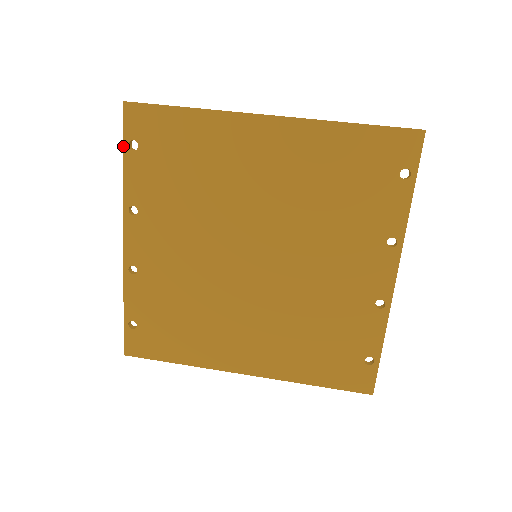
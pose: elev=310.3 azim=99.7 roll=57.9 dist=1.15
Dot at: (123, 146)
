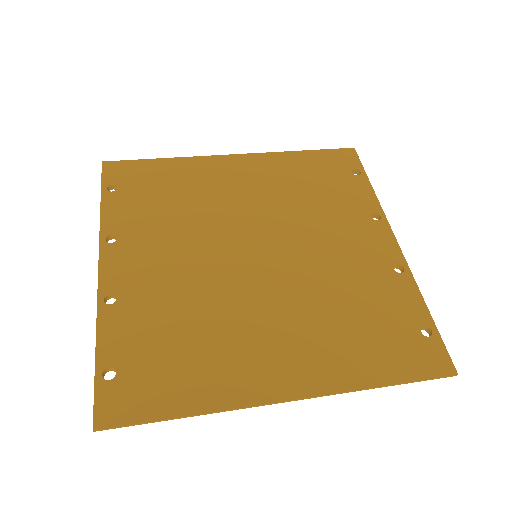
Dot at: (101, 190)
